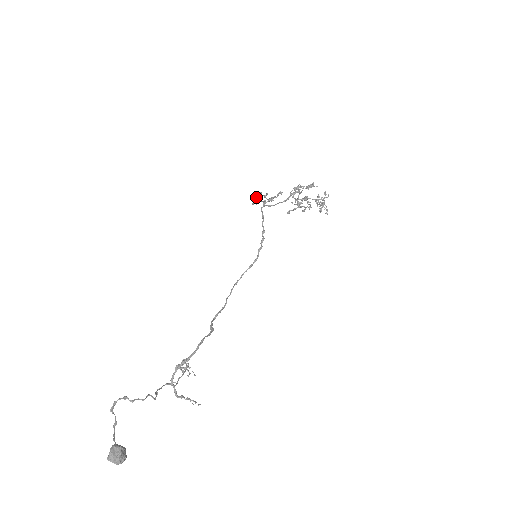
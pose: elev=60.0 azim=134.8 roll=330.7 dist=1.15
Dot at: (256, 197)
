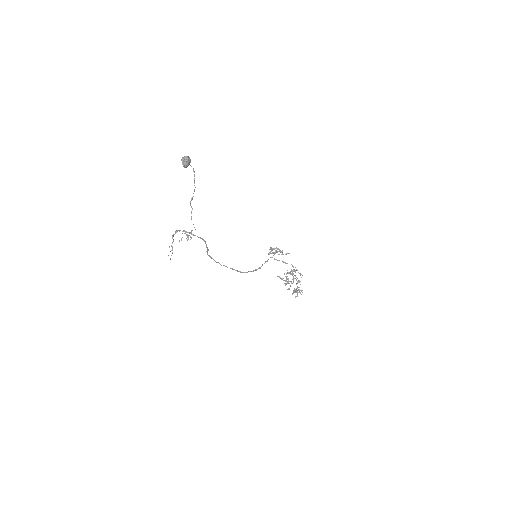
Dot at: occluded
